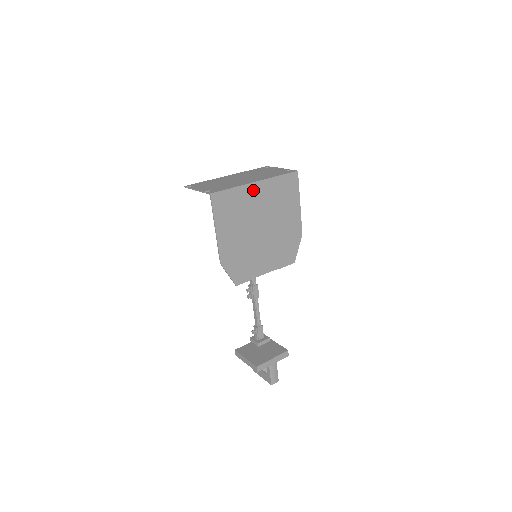
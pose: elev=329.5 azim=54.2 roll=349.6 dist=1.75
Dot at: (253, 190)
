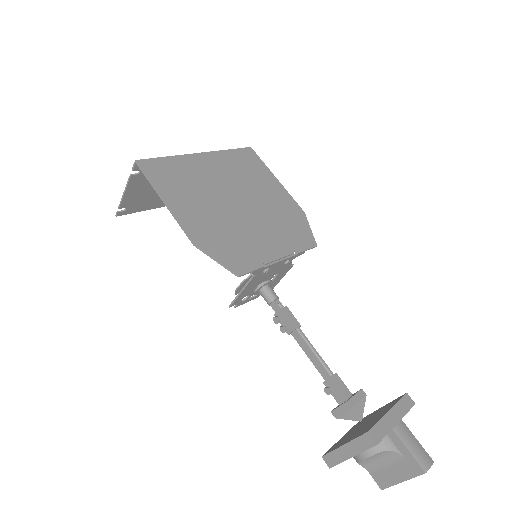
Dot at: (199, 161)
